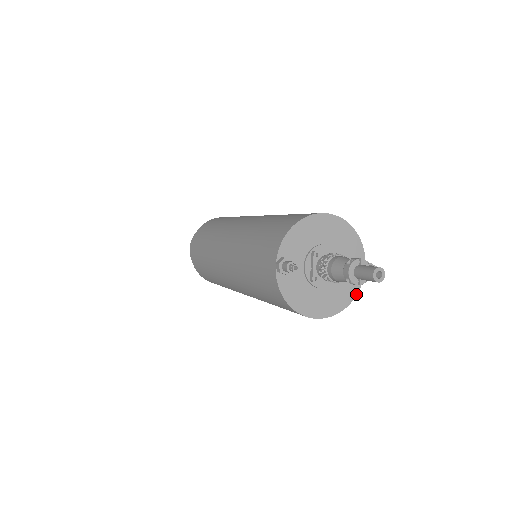
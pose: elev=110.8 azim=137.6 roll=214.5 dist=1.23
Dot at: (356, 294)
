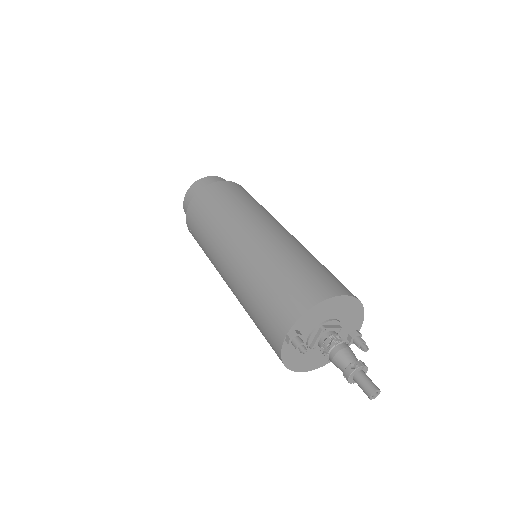
Dot at: occluded
